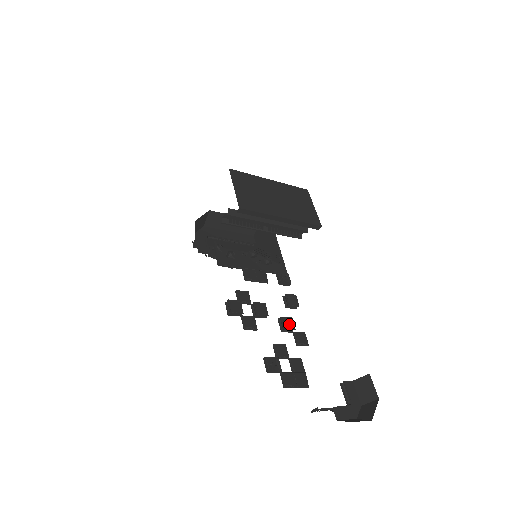
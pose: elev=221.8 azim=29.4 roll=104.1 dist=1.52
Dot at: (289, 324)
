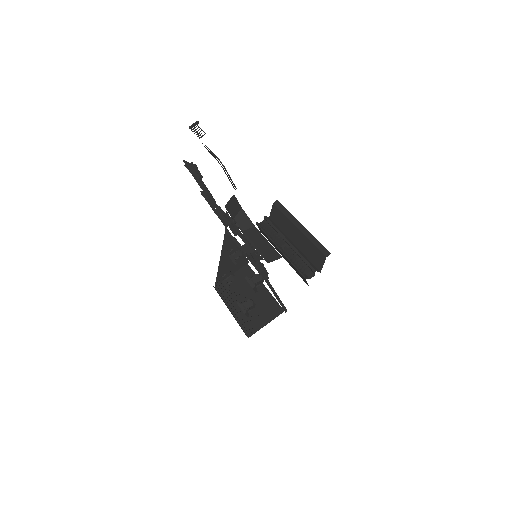
Dot at: (234, 222)
